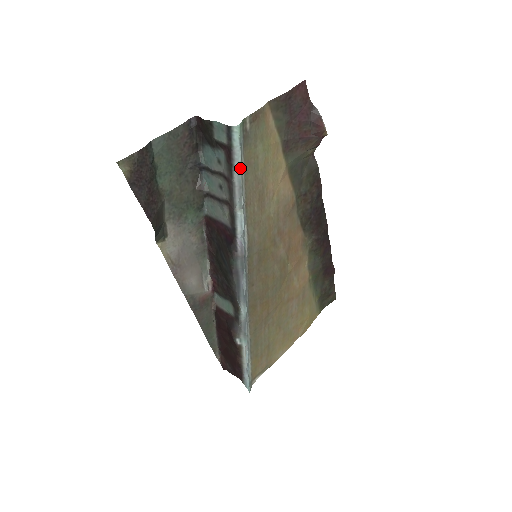
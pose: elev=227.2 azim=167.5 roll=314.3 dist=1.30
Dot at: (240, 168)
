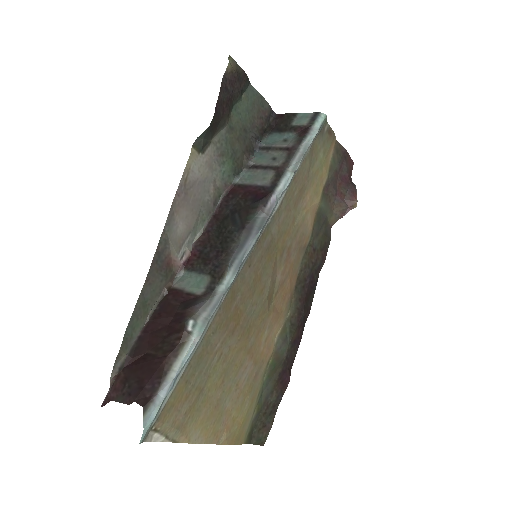
Dot at: (310, 142)
